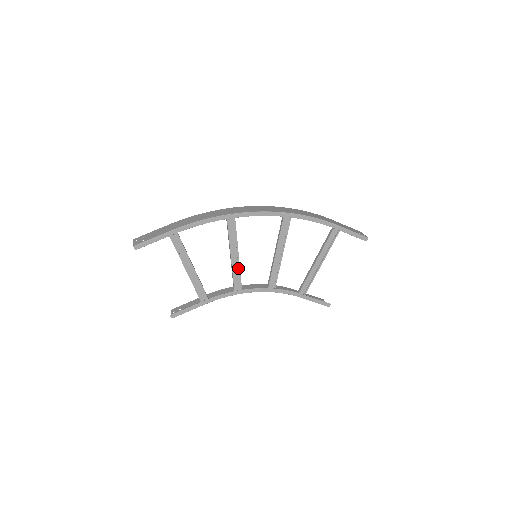
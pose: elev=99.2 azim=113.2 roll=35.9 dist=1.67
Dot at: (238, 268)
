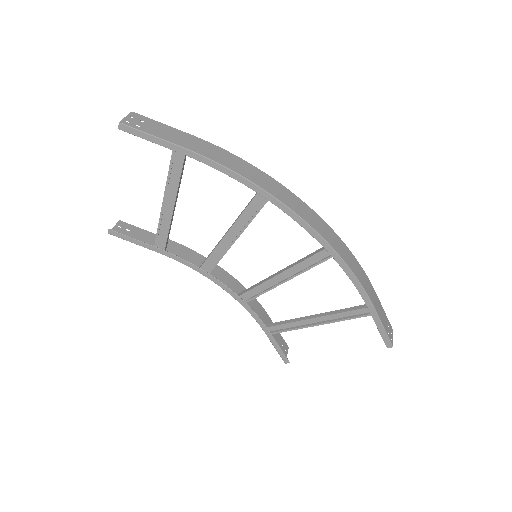
Dot at: (225, 250)
